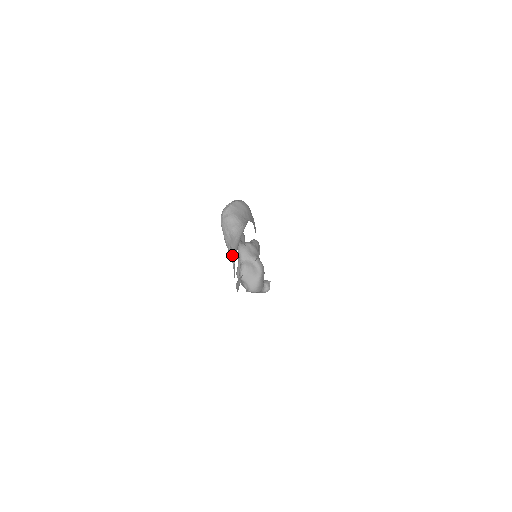
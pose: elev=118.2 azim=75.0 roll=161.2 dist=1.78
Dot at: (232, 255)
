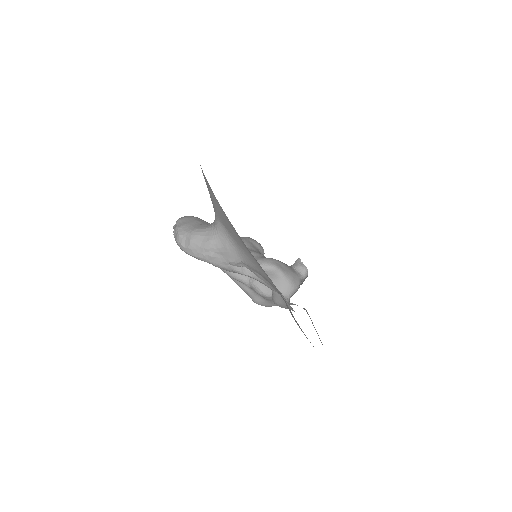
Dot at: (242, 270)
